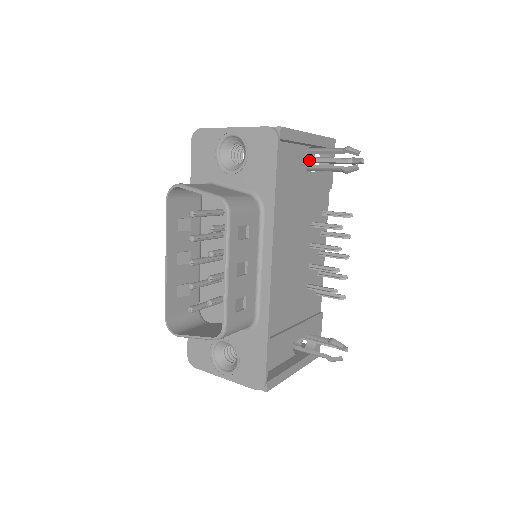
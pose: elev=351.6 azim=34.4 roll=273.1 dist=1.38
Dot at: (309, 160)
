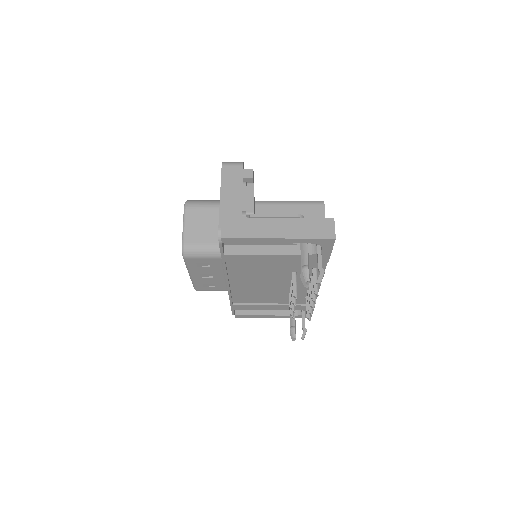
Dot at: occluded
